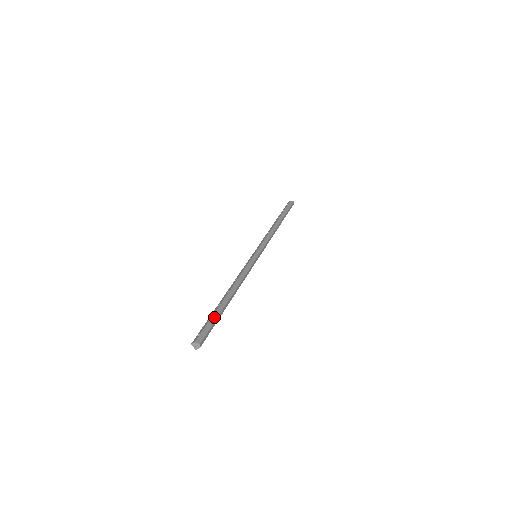
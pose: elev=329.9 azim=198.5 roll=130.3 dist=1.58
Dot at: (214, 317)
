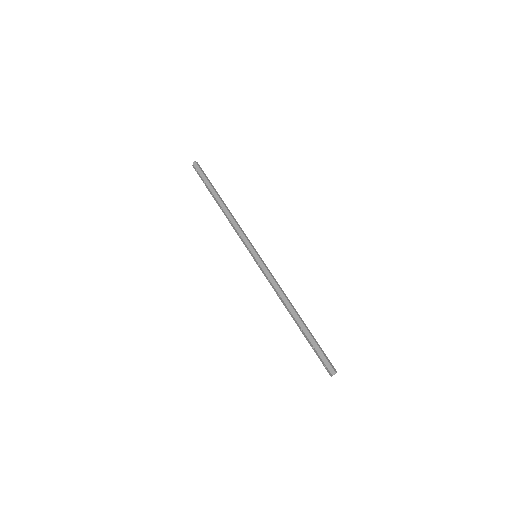
Dot at: (314, 344)
